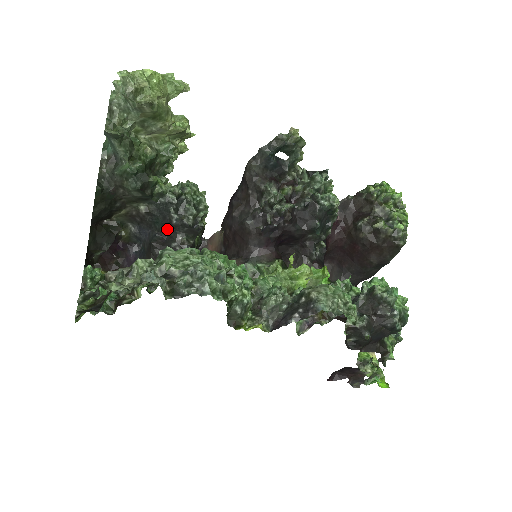
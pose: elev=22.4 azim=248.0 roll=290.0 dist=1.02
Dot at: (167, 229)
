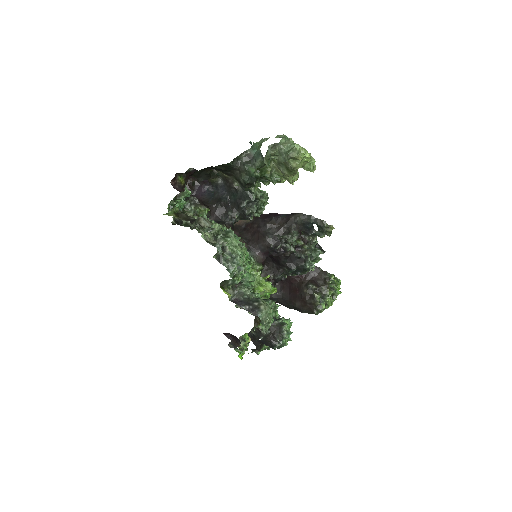
Dot at: (235, 203)
